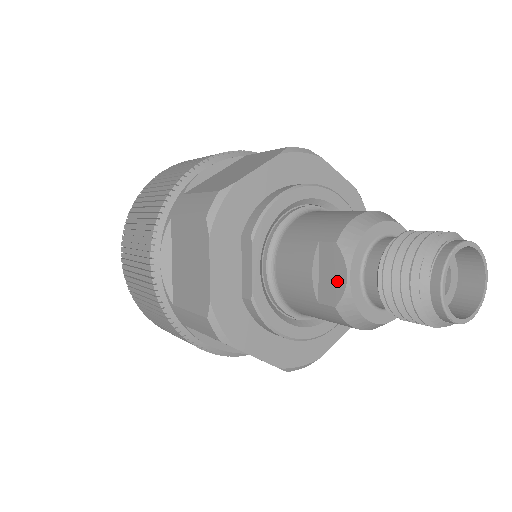
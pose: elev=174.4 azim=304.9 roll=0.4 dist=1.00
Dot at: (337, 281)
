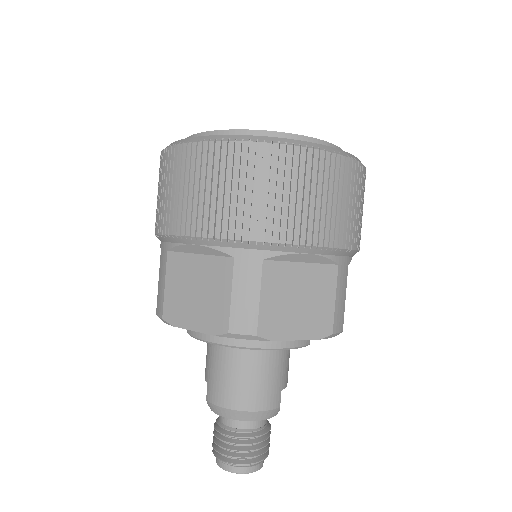
Dot at: occluded
